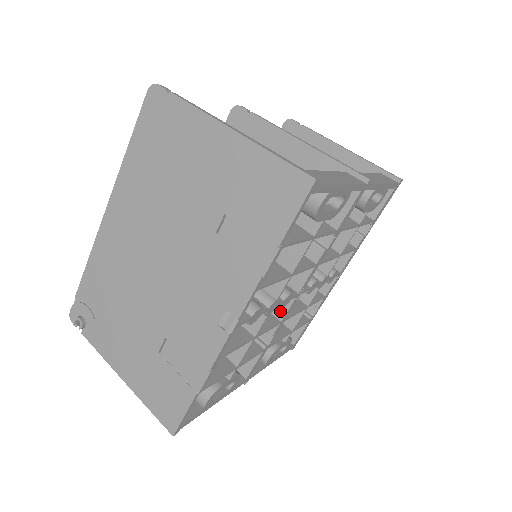
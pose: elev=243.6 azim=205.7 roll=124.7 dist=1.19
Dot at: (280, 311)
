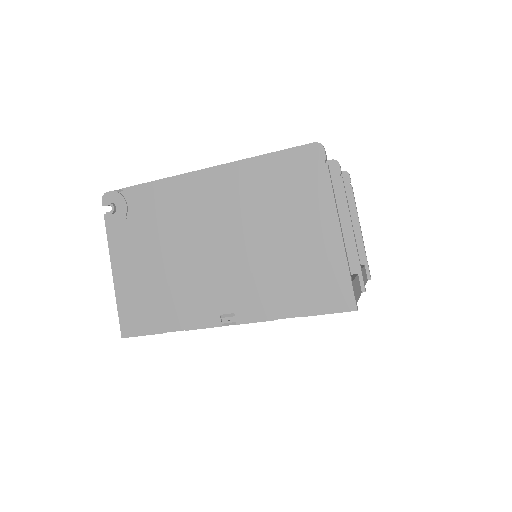
Dot at: occluded
